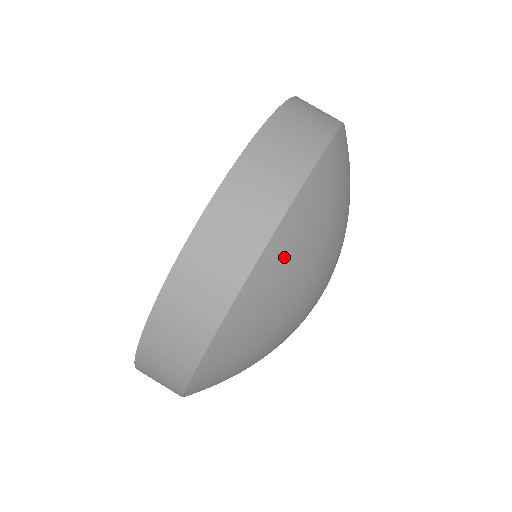
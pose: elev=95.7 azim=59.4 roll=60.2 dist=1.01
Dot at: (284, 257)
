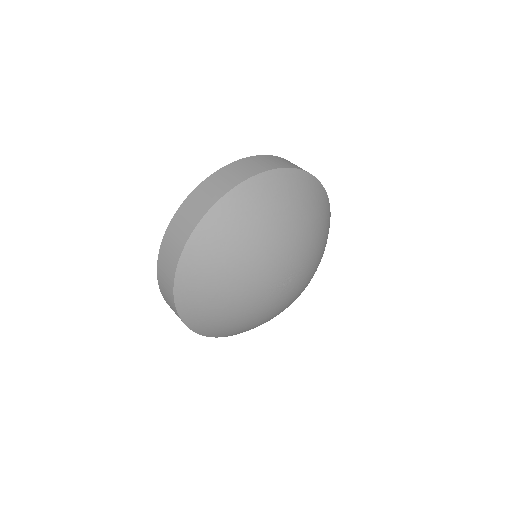
Dot at: (286, 183)
